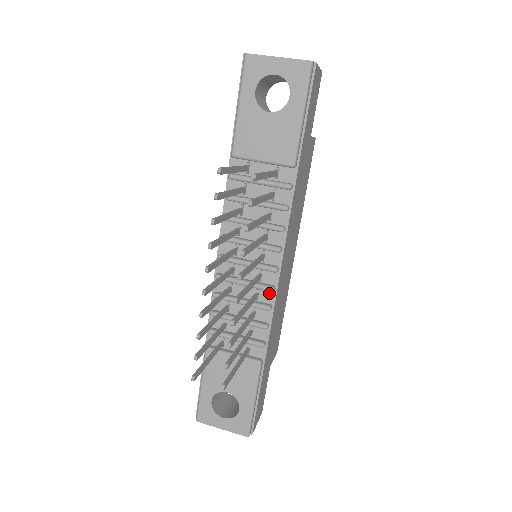
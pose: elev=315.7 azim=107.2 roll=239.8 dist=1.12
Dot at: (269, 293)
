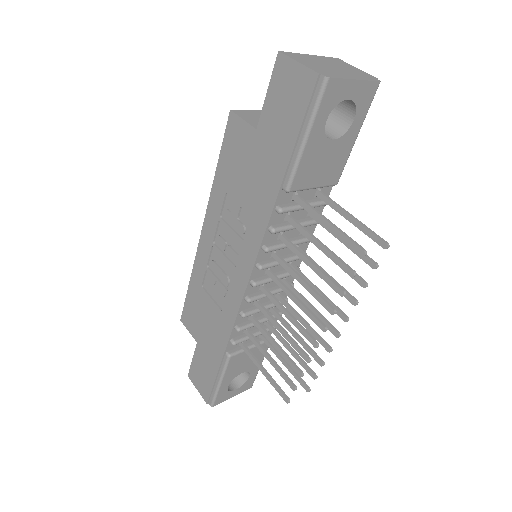
Dot at: occluded
